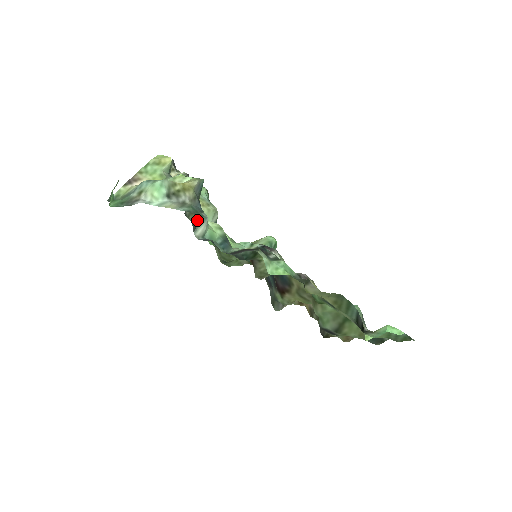
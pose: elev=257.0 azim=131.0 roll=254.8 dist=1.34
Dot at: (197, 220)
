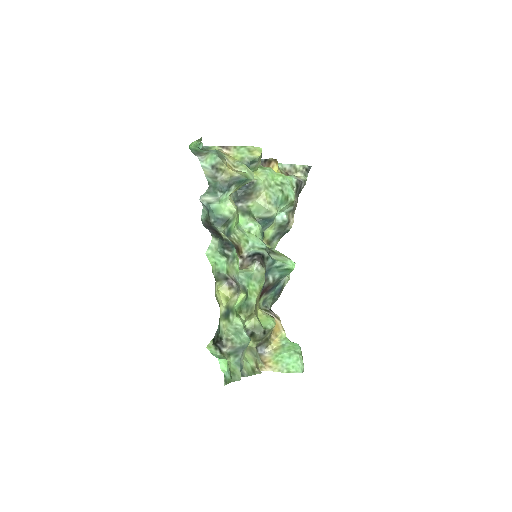
Dot at: (208, 191)
